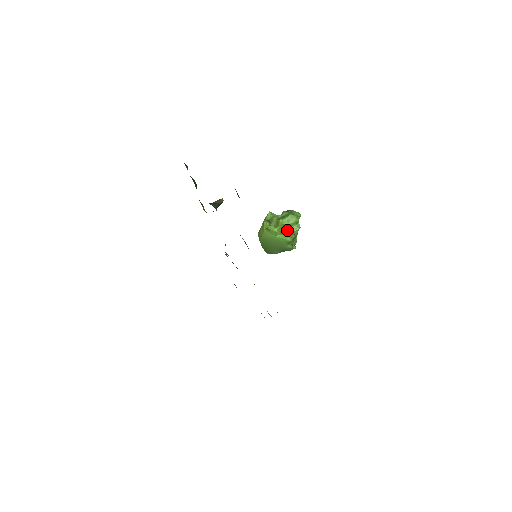
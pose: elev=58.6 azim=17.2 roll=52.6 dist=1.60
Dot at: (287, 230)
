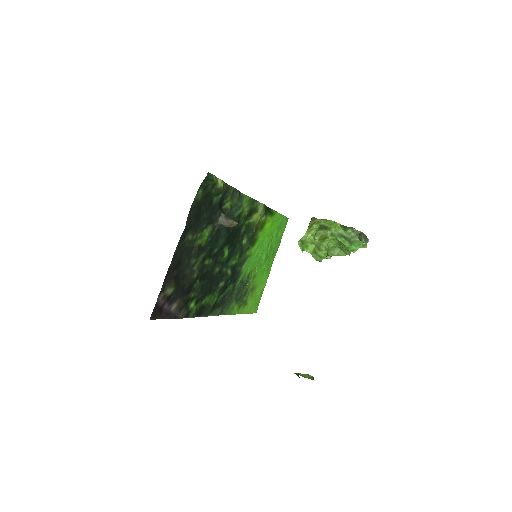
Dot at: (318, 256)
